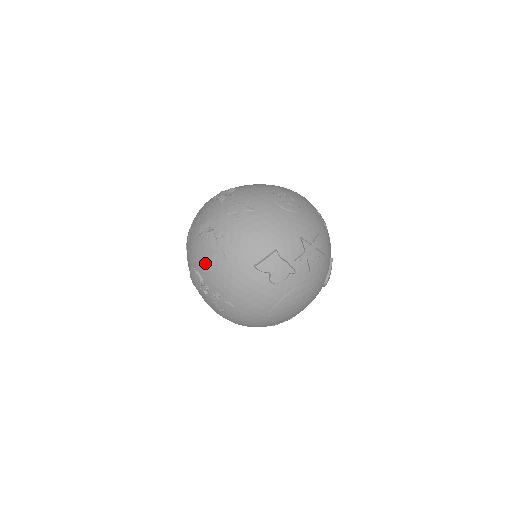
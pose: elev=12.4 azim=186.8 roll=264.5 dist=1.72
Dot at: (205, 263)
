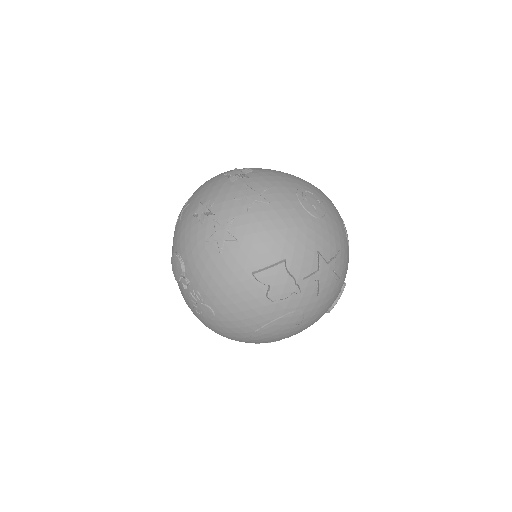
Dot at: (193, 252)
